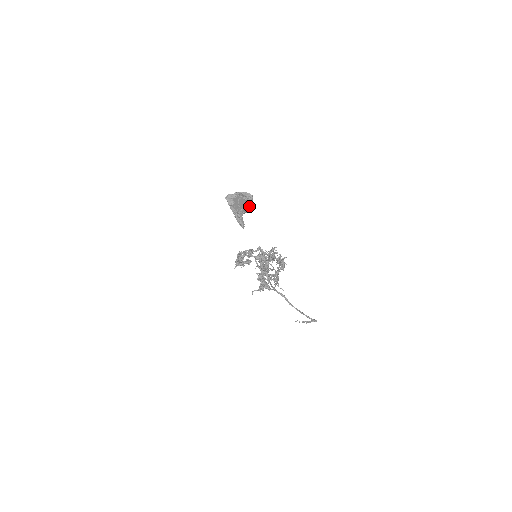
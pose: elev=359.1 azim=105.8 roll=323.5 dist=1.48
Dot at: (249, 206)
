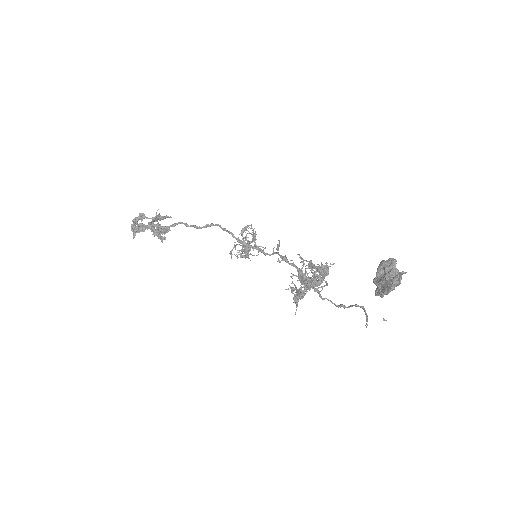
Dot at: occluded
